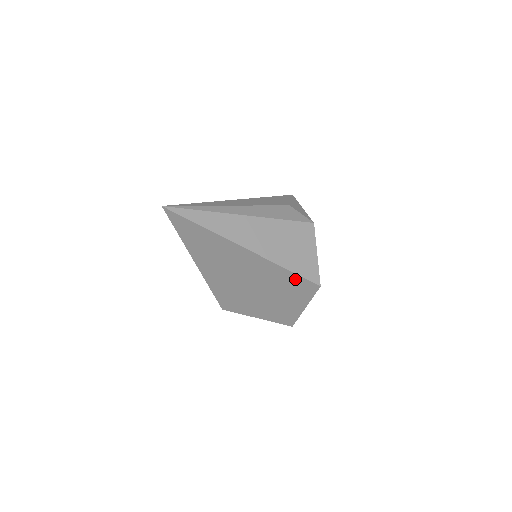
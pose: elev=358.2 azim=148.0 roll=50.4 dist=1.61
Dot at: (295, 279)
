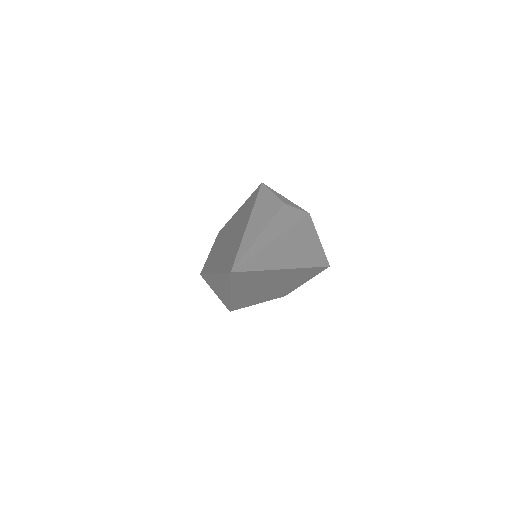
Dot at: (313, 270)
